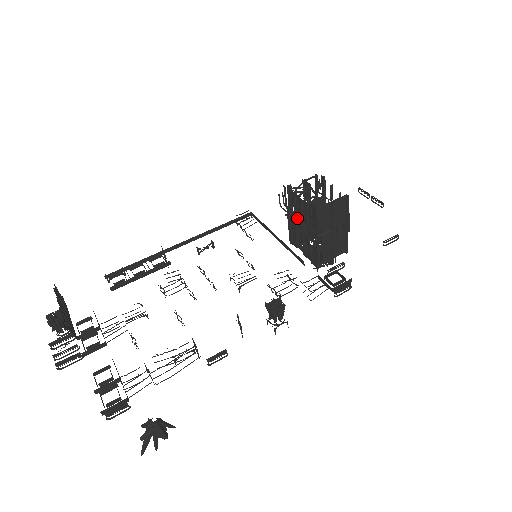
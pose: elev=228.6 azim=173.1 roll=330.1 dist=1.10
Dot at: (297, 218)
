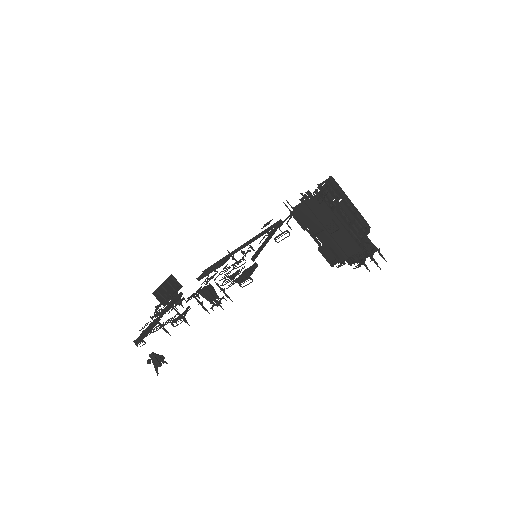
Dot at: occluded
